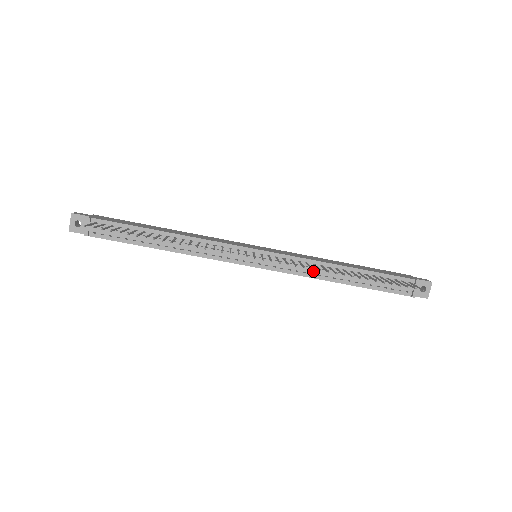
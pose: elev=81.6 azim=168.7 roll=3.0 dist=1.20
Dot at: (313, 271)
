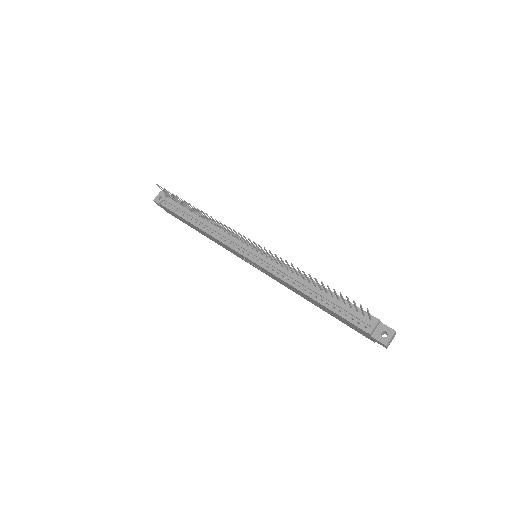
Dot at: (290, 278)
